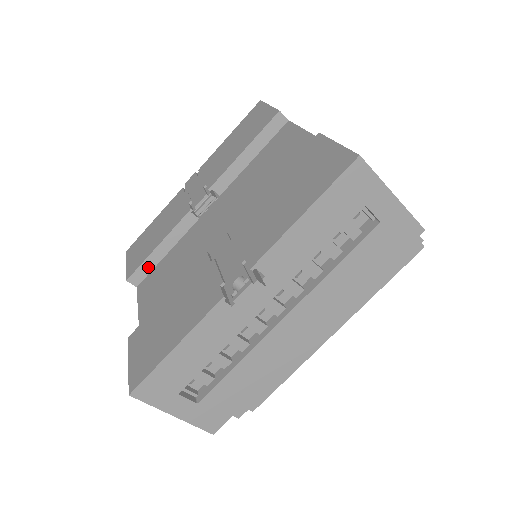
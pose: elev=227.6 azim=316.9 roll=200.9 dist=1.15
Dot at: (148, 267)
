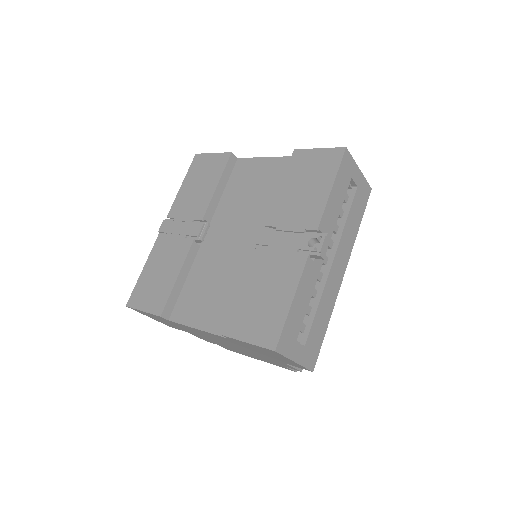
Dot at: (174, 299)
